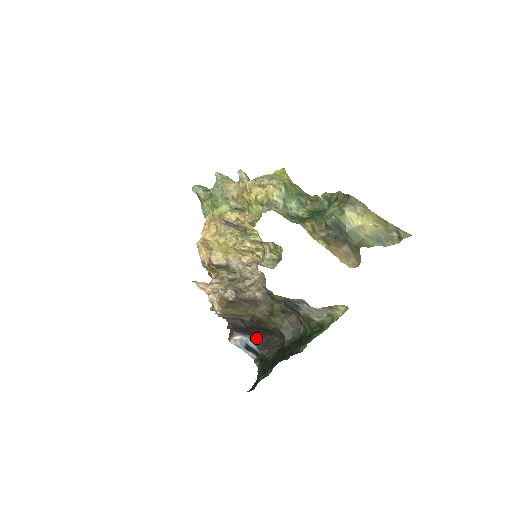
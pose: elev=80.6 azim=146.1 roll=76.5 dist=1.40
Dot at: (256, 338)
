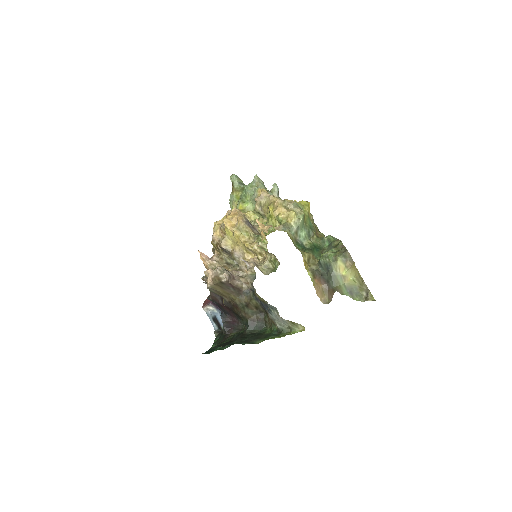
Dot at: (225, 316)
